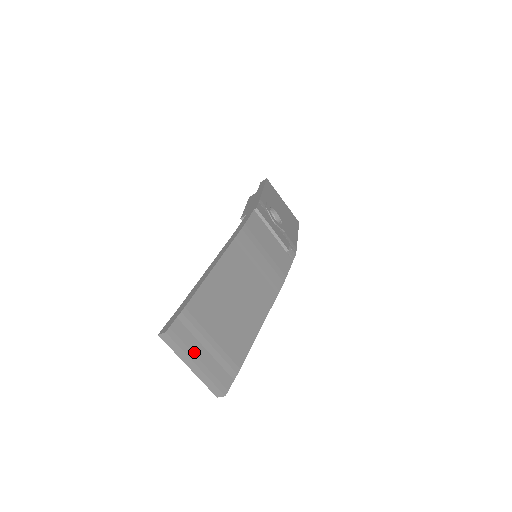
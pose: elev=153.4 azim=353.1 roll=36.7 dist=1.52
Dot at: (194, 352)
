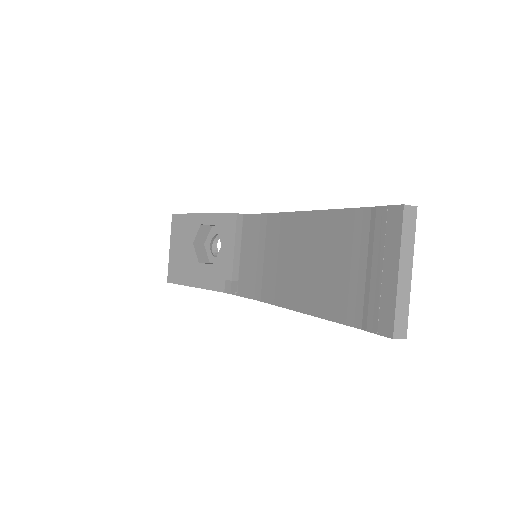
Dot at: occluded
